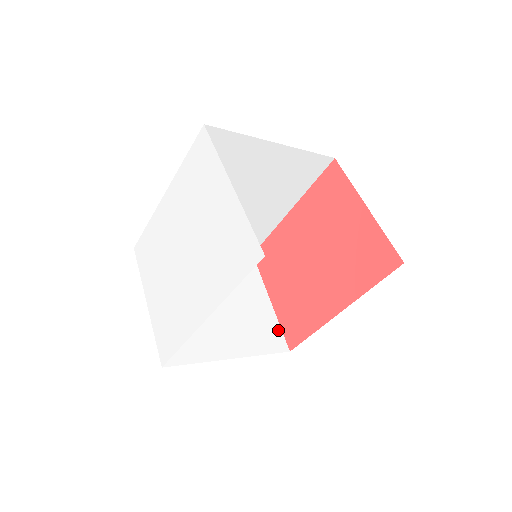
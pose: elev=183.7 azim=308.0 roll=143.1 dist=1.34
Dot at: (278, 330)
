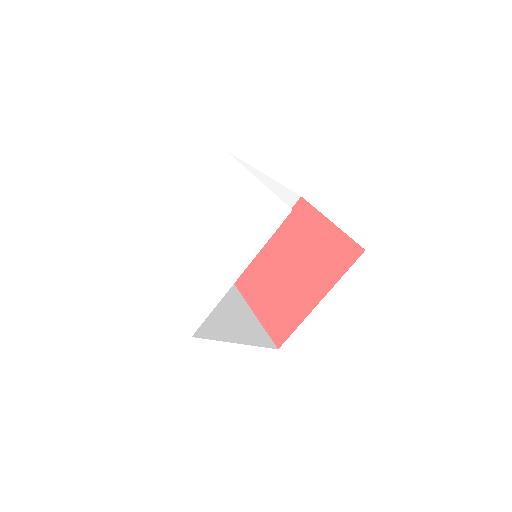
Dot at: (266, 334)
